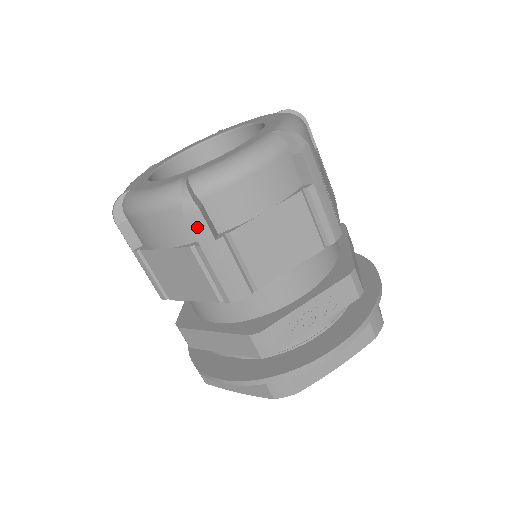
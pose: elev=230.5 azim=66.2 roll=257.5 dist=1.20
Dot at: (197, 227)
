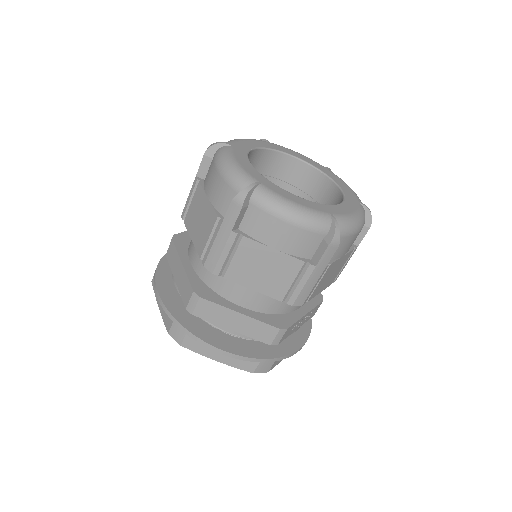
Dot at: (327, 255)
